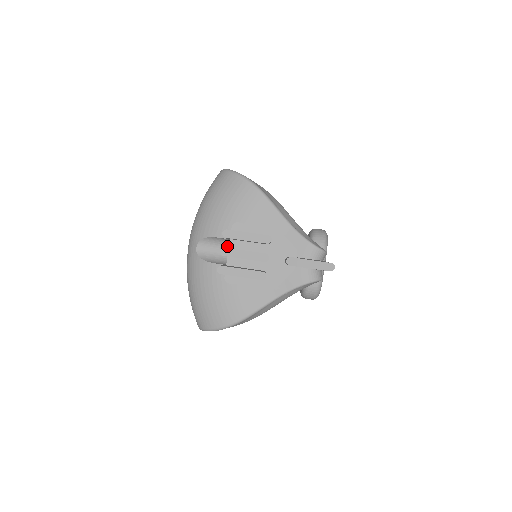
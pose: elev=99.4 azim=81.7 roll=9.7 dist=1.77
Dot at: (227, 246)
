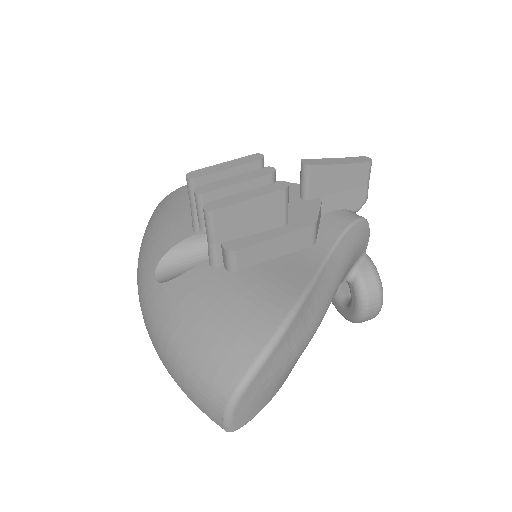
Dot at: (204, 254)
